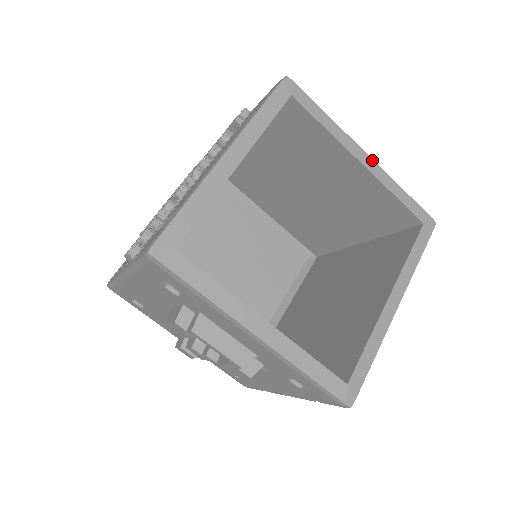
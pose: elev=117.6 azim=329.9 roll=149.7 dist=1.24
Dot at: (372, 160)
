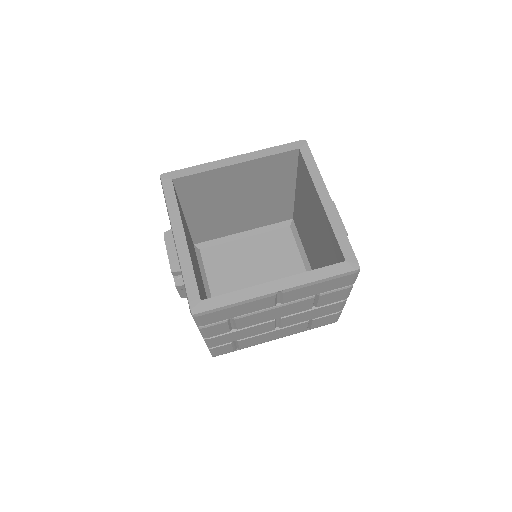
Dot at: (333, 204)
